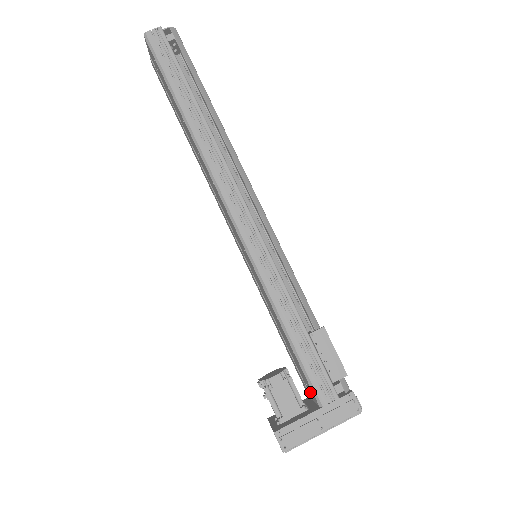
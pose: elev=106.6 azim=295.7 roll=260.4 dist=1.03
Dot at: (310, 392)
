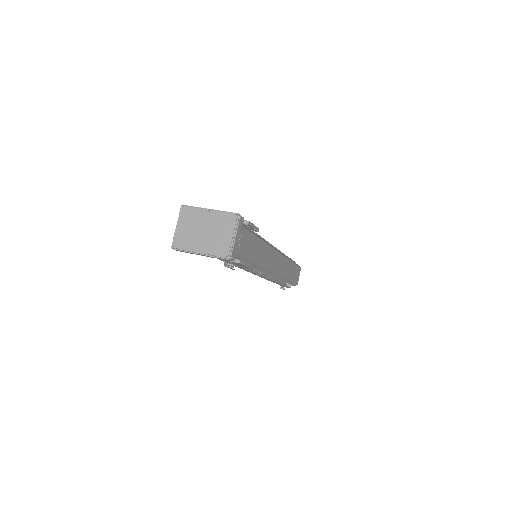
Dot at: occluded
